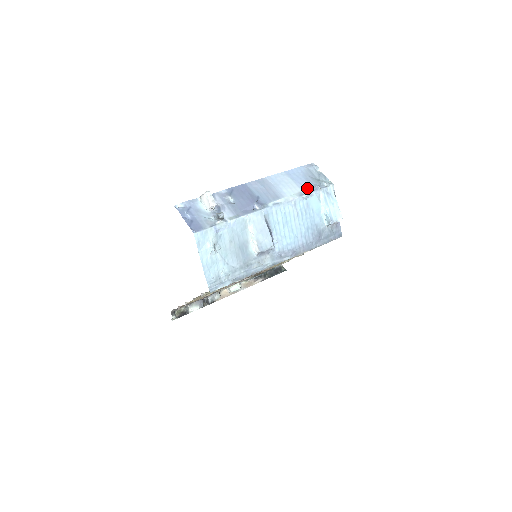
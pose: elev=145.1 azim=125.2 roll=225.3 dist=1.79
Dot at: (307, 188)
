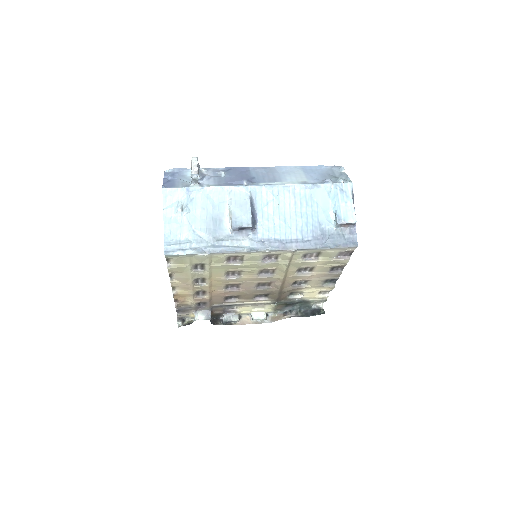
Dot at: (316, 180)
